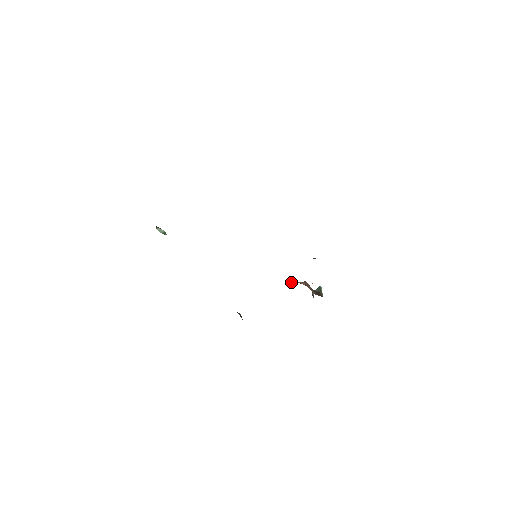
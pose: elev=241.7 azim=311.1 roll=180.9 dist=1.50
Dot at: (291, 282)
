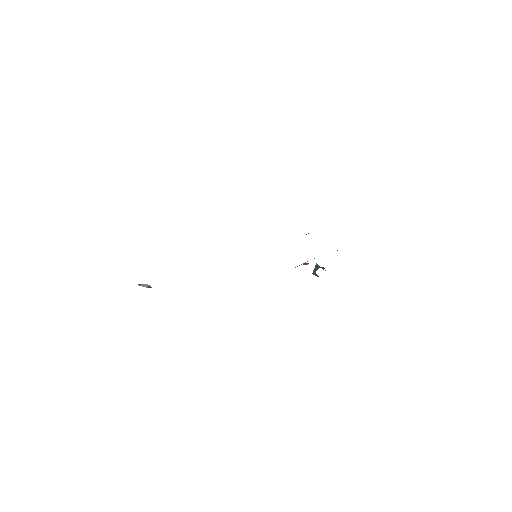
Dot at: occluded
